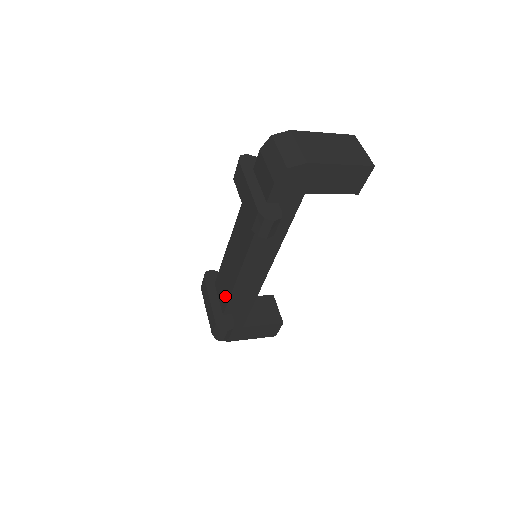
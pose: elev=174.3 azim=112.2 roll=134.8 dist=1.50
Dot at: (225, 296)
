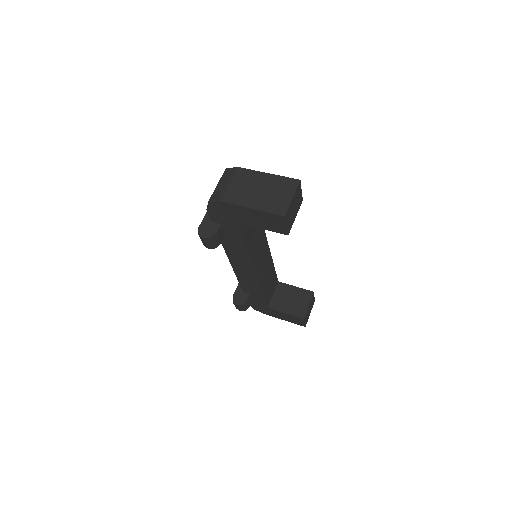
Dot at: occluded
